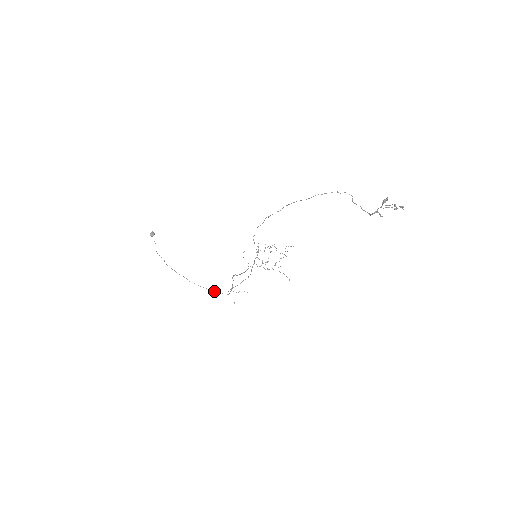
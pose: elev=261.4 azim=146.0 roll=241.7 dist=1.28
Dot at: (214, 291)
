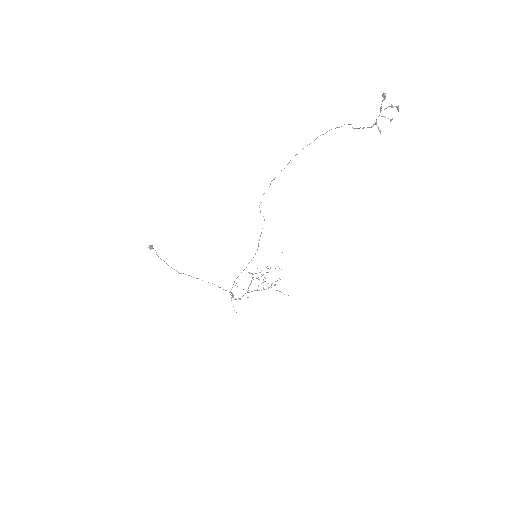
Dot at: (218, 286)
